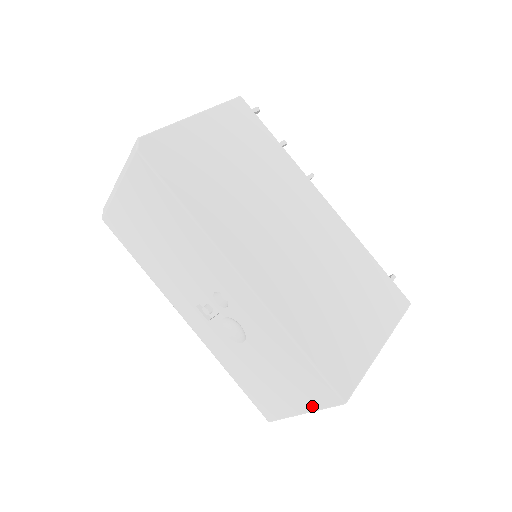
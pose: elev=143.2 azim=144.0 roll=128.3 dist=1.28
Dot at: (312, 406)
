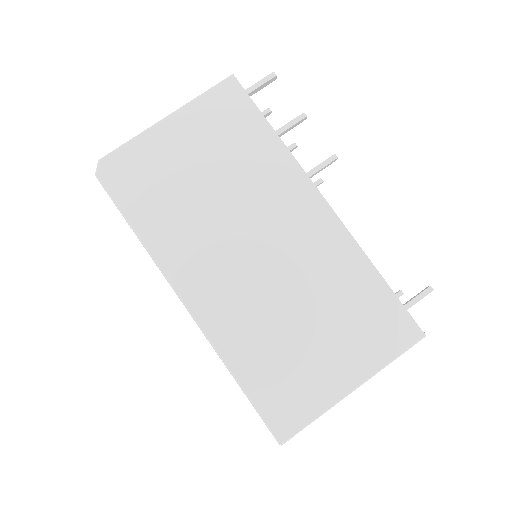
Dot at: occluded
